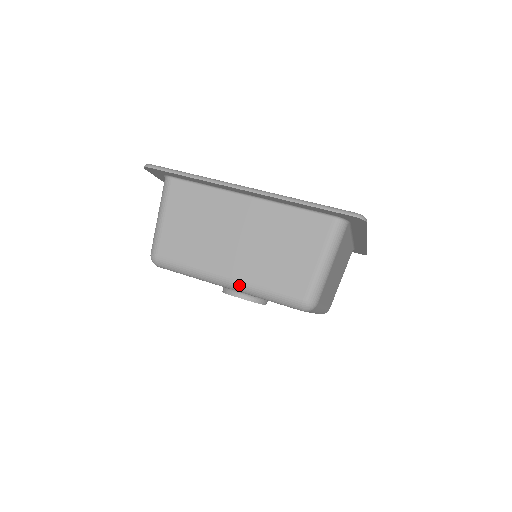
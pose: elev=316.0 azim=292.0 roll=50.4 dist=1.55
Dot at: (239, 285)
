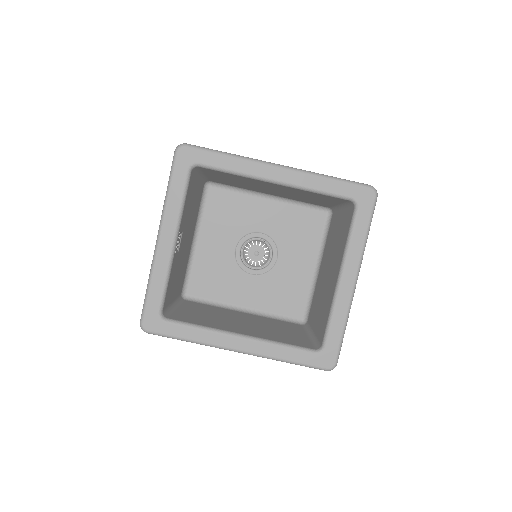
Dot at: occluded
